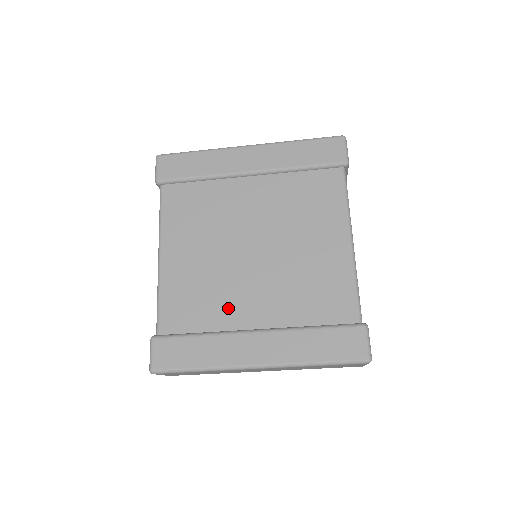
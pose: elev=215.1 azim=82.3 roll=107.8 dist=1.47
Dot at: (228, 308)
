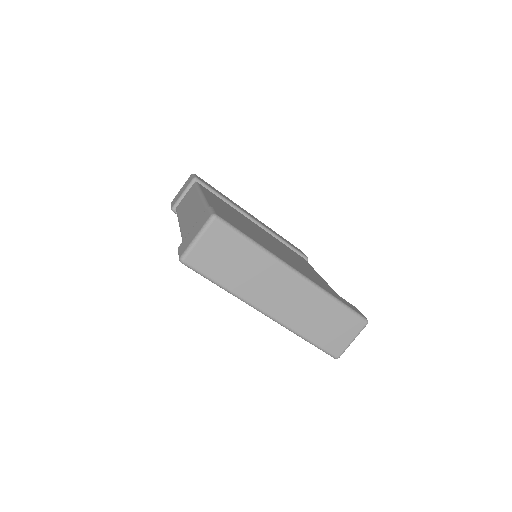
Dot at: occluded
